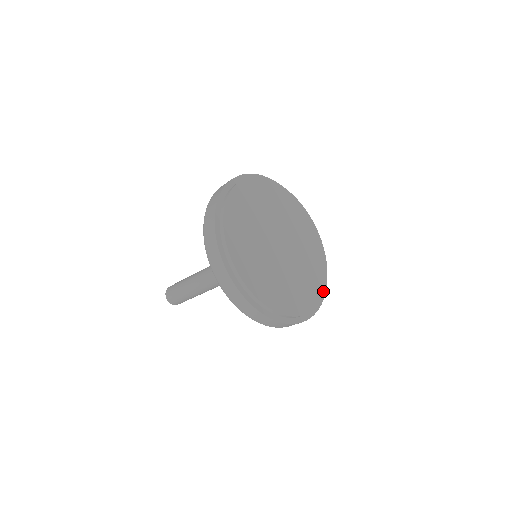
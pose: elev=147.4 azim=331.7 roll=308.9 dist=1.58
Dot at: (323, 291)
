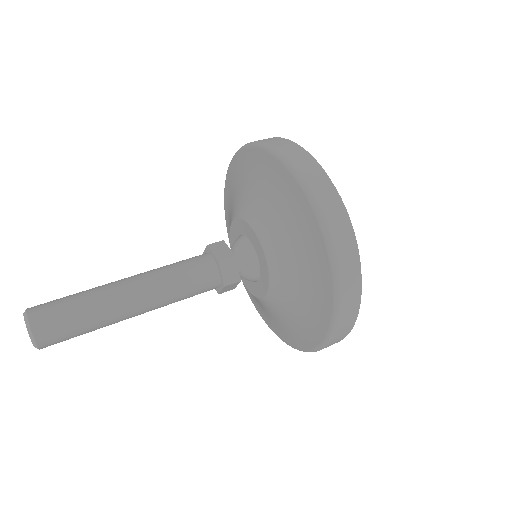
Dot at: occluded
